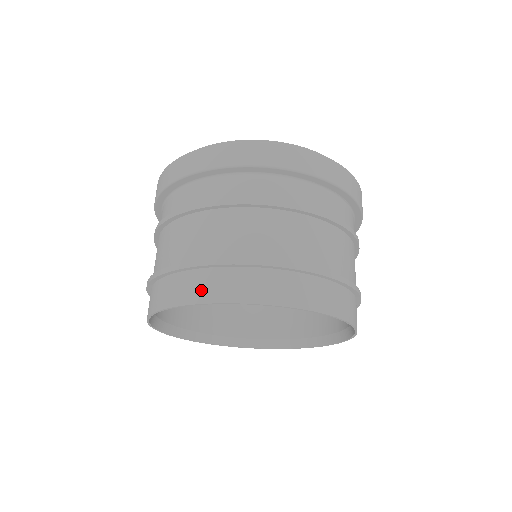
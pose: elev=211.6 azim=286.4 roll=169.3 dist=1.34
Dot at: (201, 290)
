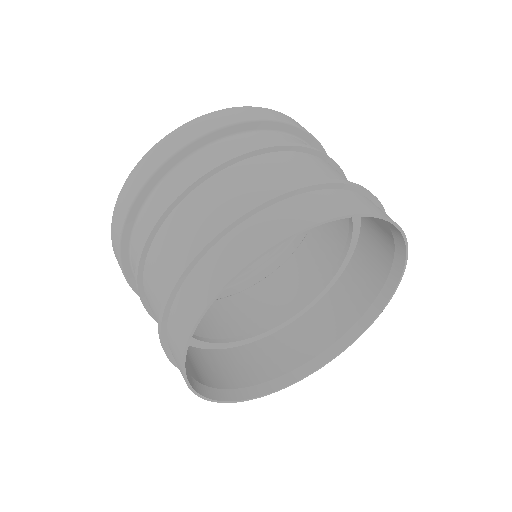
Dot at: (303, 214)
